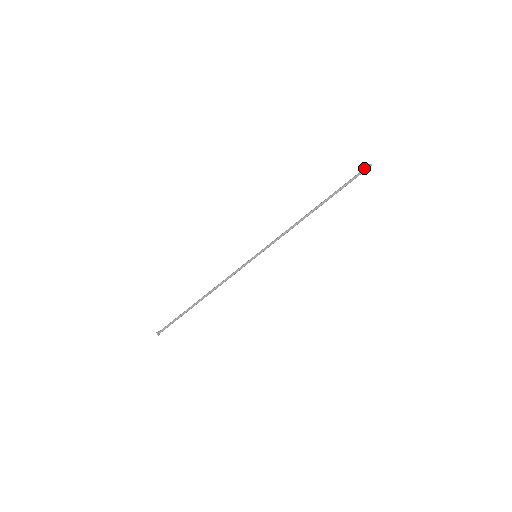
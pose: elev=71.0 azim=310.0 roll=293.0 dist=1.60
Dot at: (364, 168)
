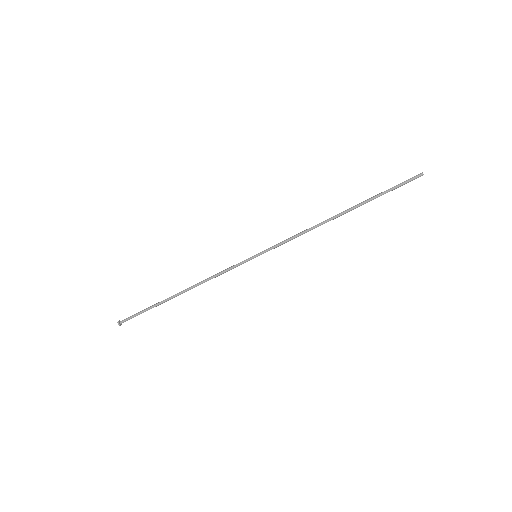
Dot at: (413, 177)
